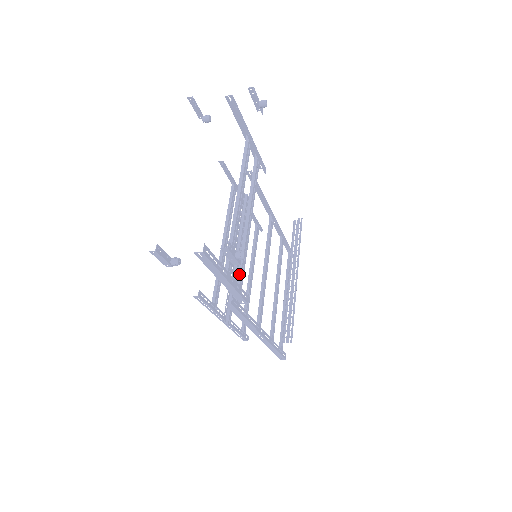
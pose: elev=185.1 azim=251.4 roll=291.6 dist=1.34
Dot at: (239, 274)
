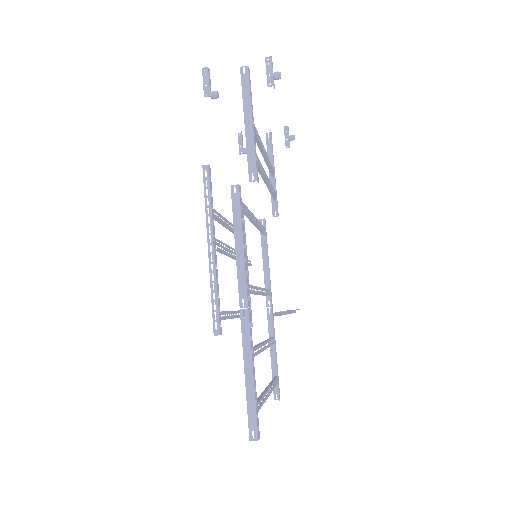
Dot at: occluded
